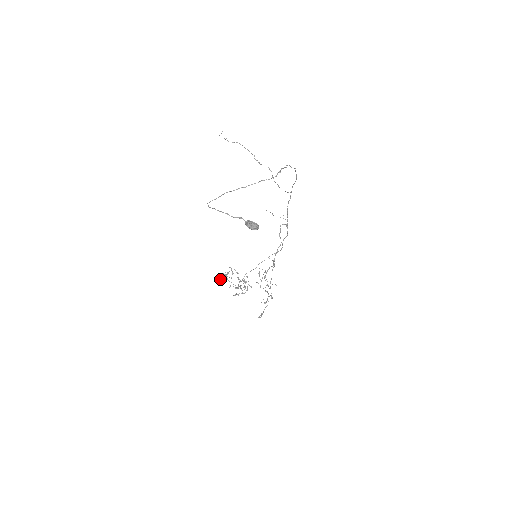
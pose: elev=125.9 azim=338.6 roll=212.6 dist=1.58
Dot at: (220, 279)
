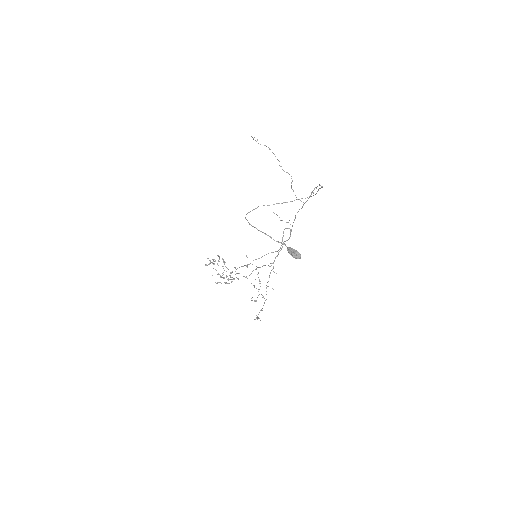
Dot at: (205, 265)
